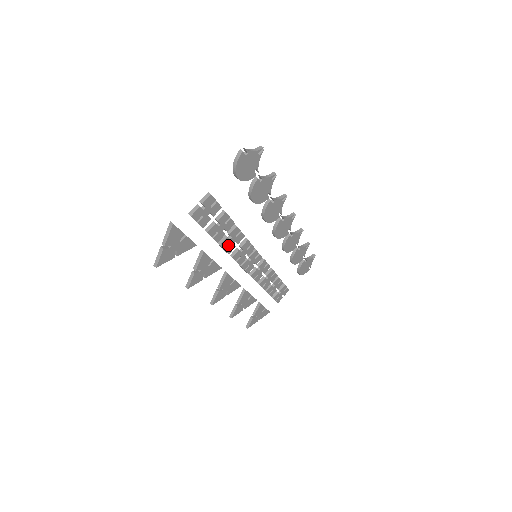
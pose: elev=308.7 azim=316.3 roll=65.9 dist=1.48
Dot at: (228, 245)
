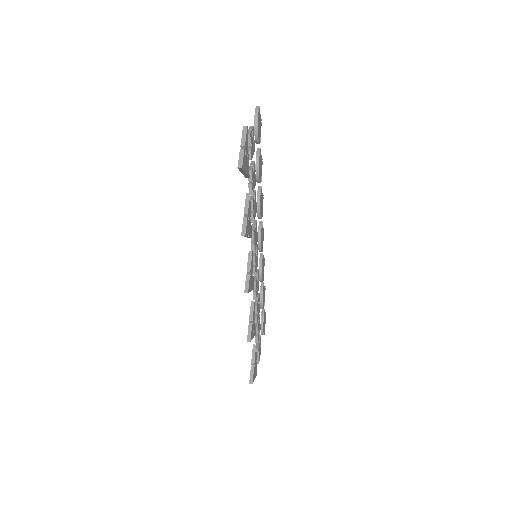
Dot at: (253, 210)
